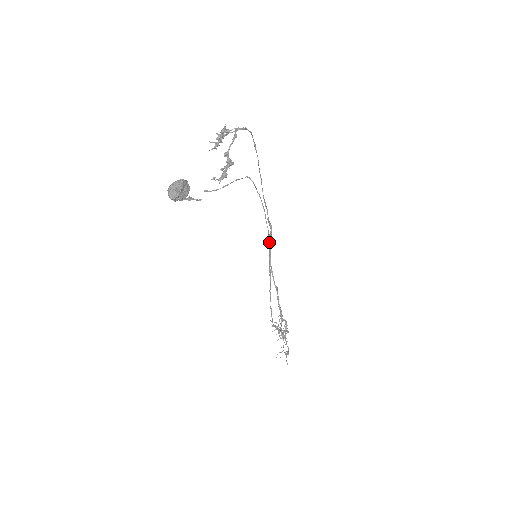
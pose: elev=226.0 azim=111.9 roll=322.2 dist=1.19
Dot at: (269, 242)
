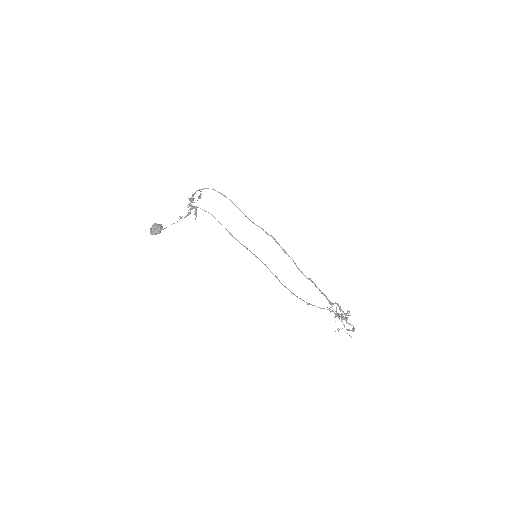
Dot at: (232, 236)
